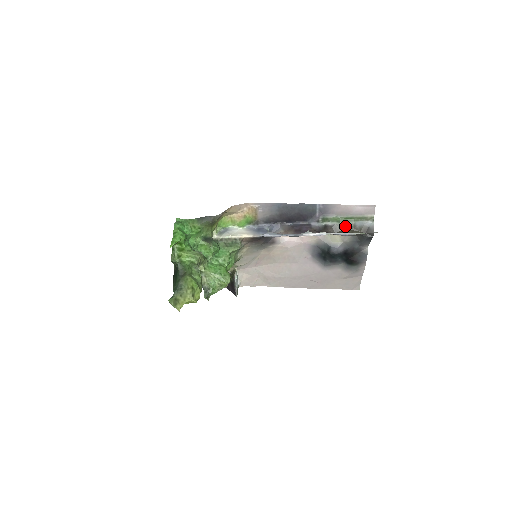
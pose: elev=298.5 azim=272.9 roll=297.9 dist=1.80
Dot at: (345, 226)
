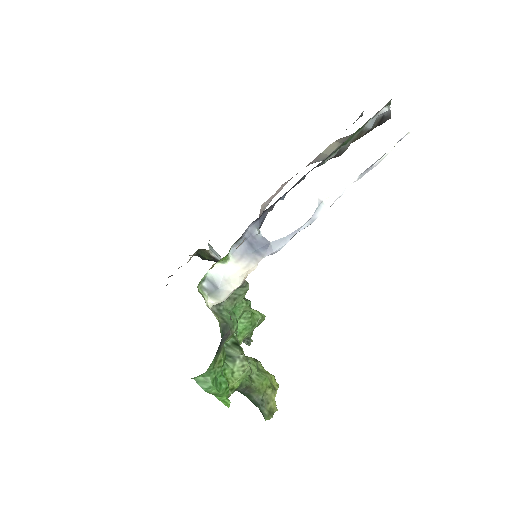
Dot at: (353, 140)
